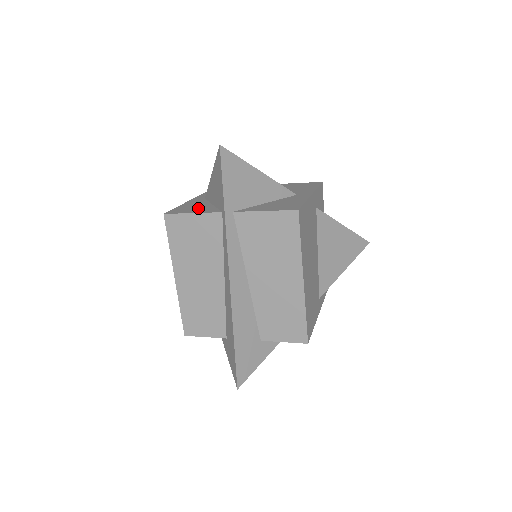
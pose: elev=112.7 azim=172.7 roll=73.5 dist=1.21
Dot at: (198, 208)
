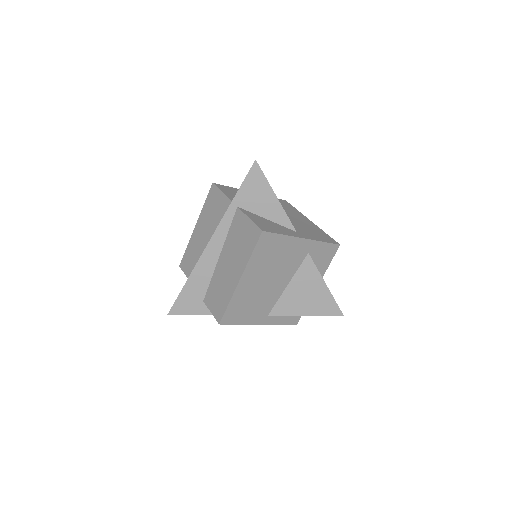
Dot at: (234, 194)
